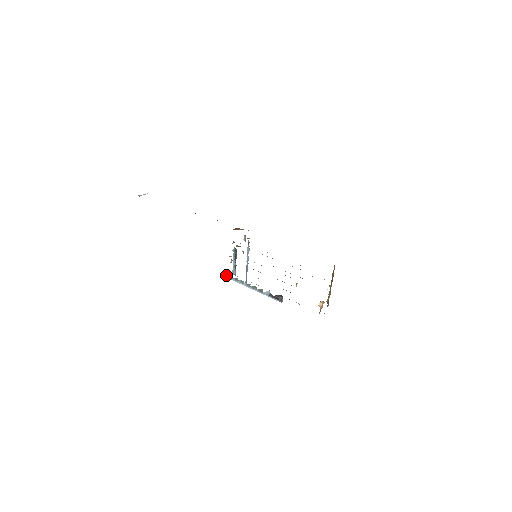
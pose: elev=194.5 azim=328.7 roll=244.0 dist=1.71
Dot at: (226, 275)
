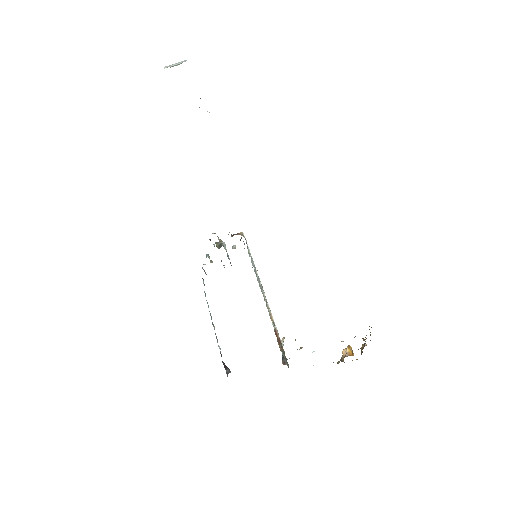
Dot at: occluded
